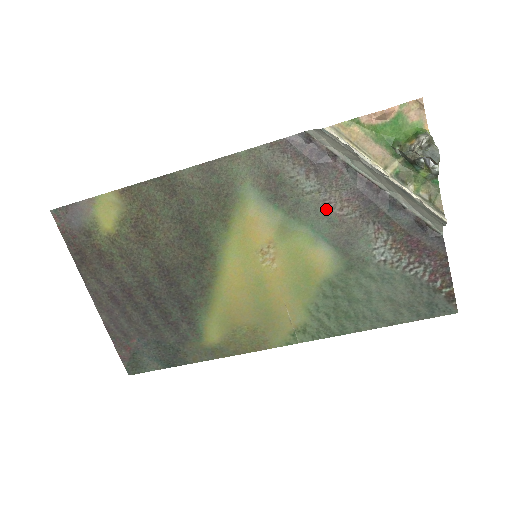
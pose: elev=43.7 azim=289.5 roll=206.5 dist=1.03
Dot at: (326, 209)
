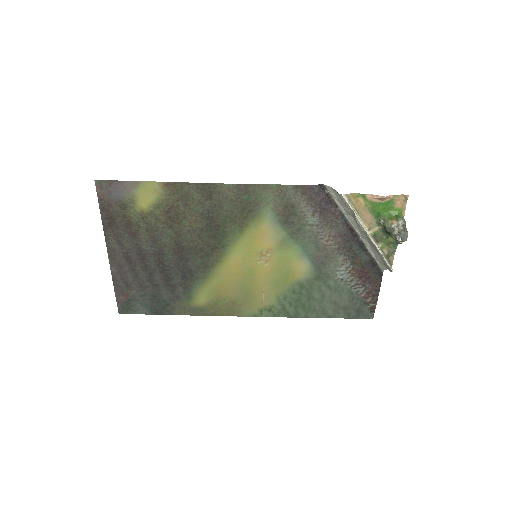
Dot at: (317, 238)
